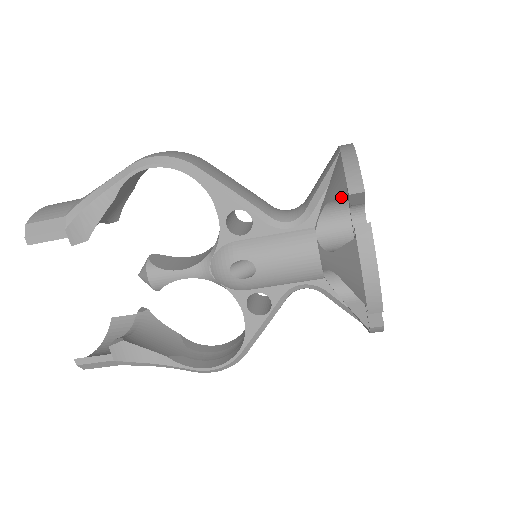
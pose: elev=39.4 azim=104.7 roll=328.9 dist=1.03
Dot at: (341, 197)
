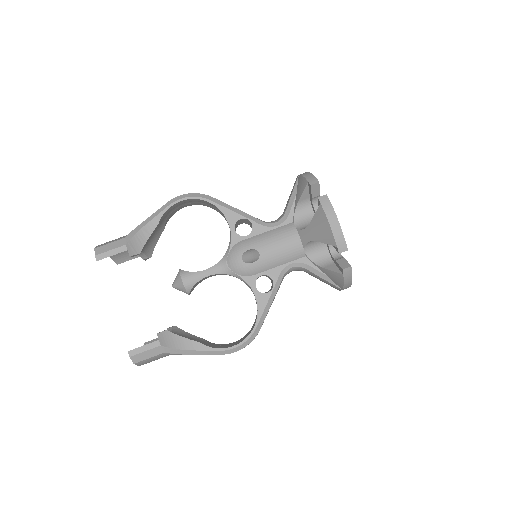
Dot at: (306, 196)
